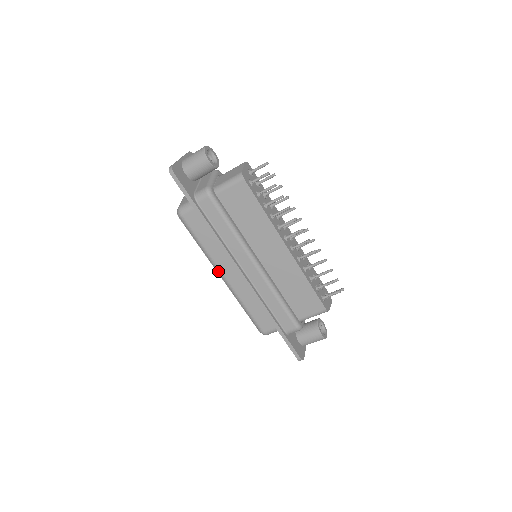
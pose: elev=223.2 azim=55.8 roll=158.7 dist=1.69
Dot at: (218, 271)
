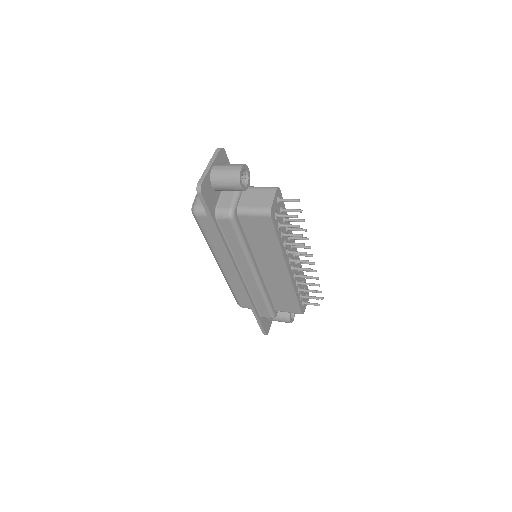
Dot at: (216, 260)
